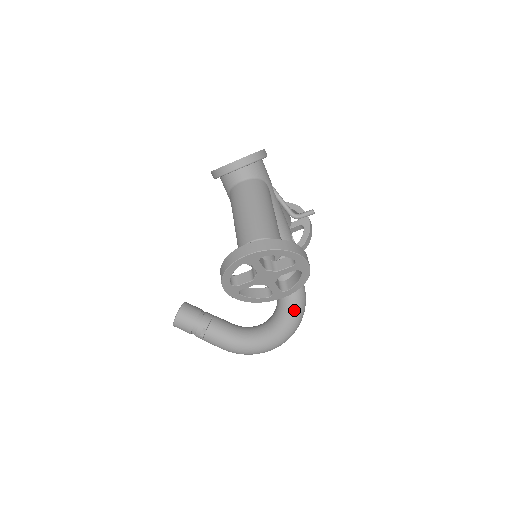
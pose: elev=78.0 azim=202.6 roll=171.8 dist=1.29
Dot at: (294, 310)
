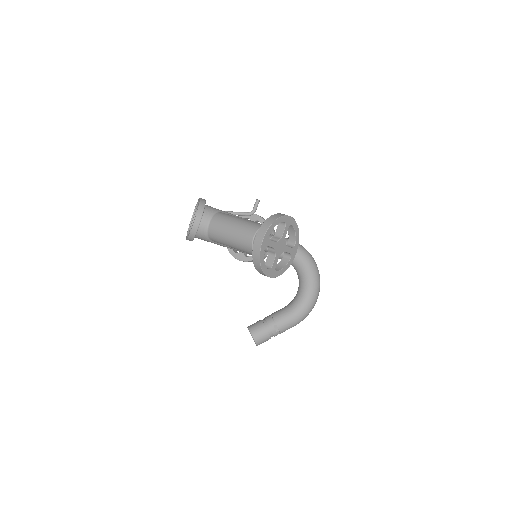
Dot at: (306, 258)
